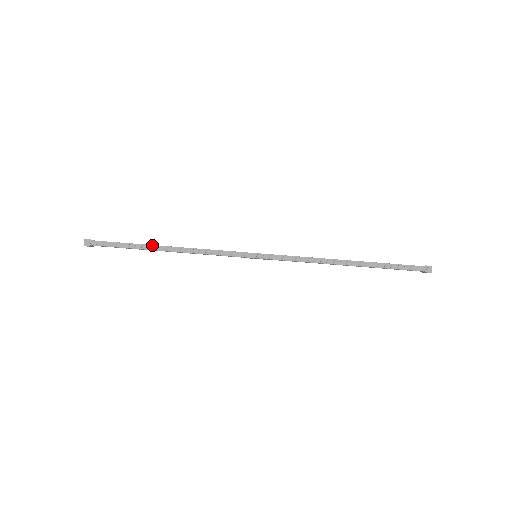
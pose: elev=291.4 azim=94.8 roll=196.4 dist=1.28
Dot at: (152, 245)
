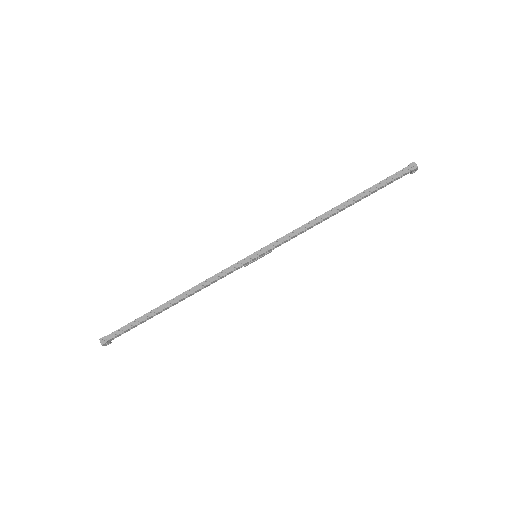
Dot at: (160, 306)
